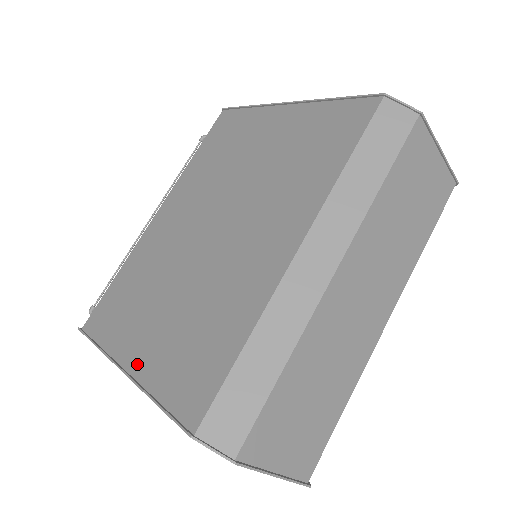
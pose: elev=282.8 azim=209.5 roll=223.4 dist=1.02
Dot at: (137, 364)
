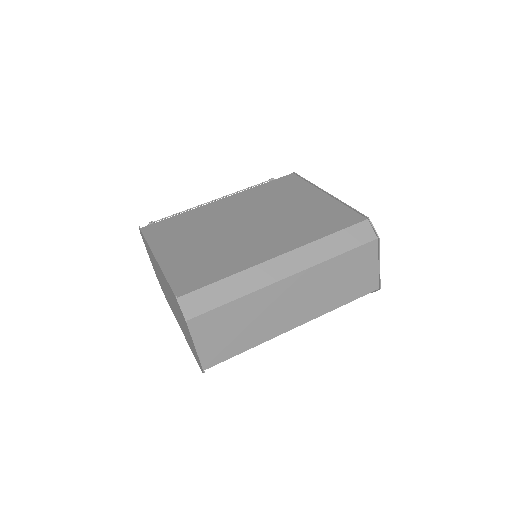
Dot at: (165, 259)
